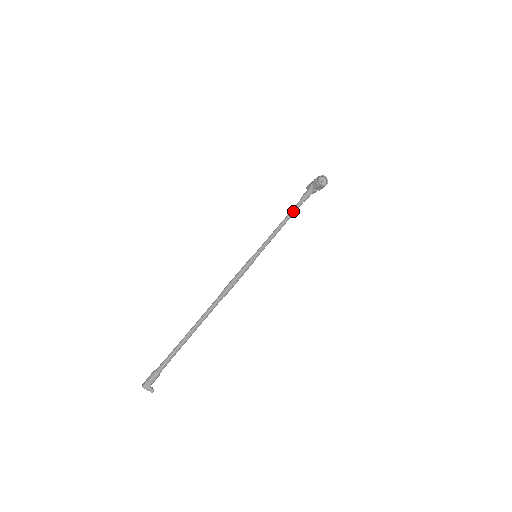
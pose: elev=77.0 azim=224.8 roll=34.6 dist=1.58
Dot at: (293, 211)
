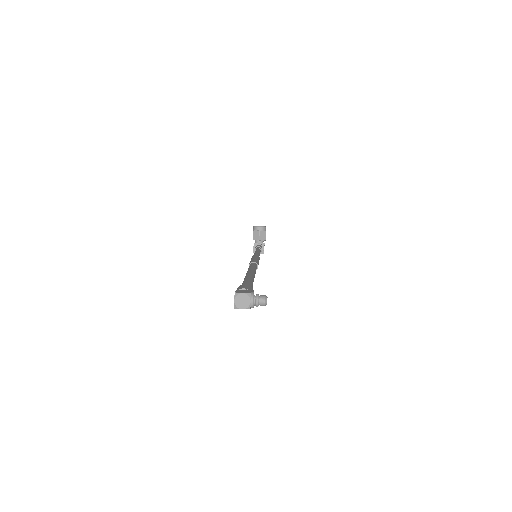
Dot at: occluded
